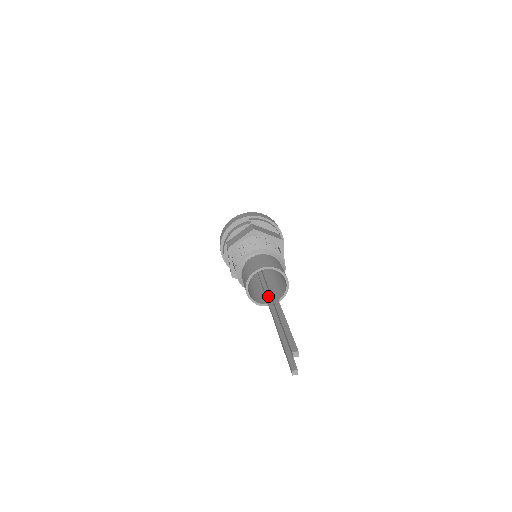
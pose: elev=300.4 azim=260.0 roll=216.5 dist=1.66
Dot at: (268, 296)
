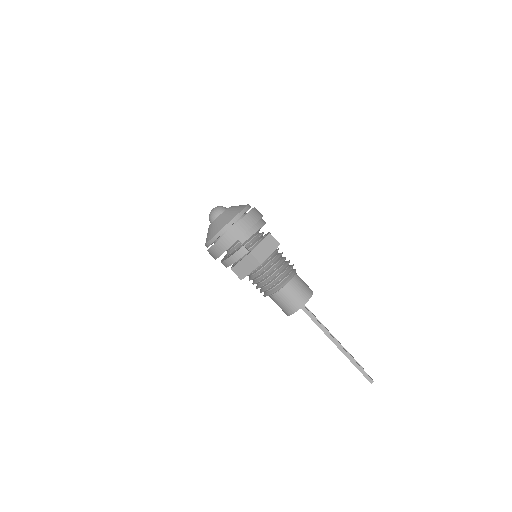
Dot at: occluded
